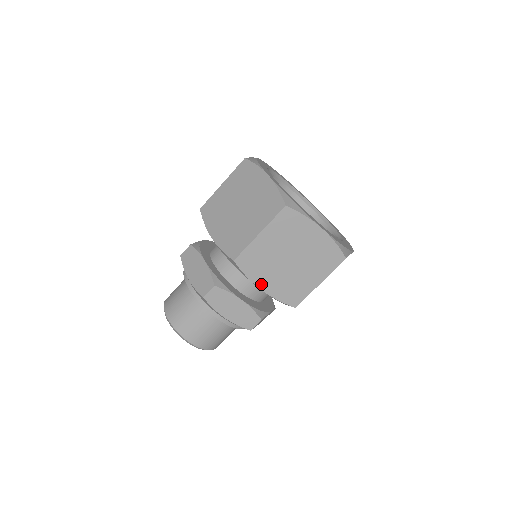
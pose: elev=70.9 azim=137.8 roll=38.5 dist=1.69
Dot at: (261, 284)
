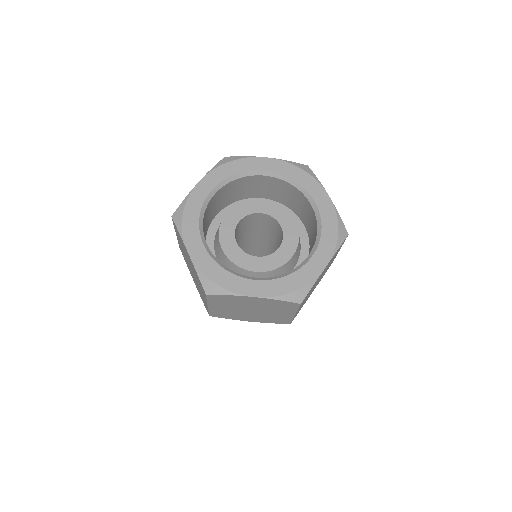
Dot at: (246, 320)
